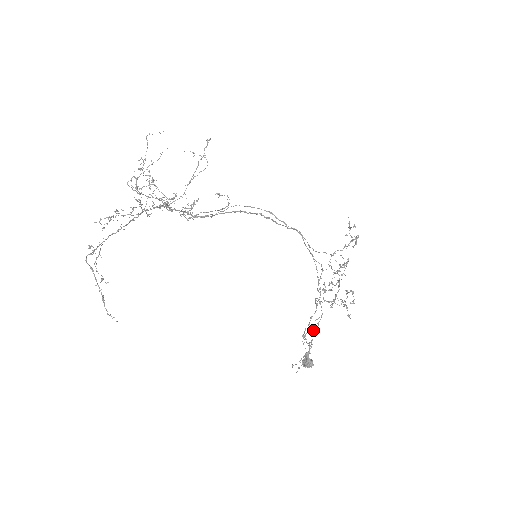
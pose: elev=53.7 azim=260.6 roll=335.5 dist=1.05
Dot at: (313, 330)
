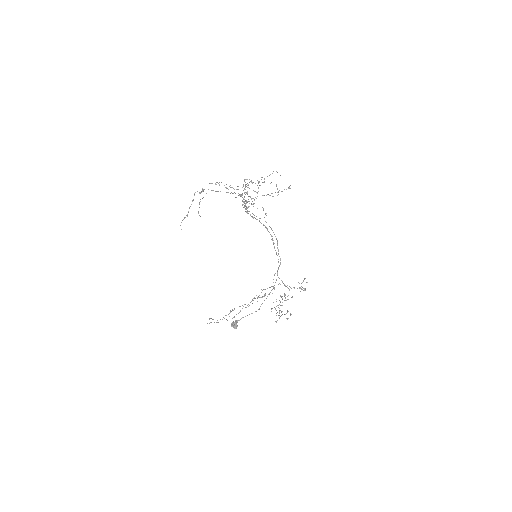
Dot at: (240, 311)
